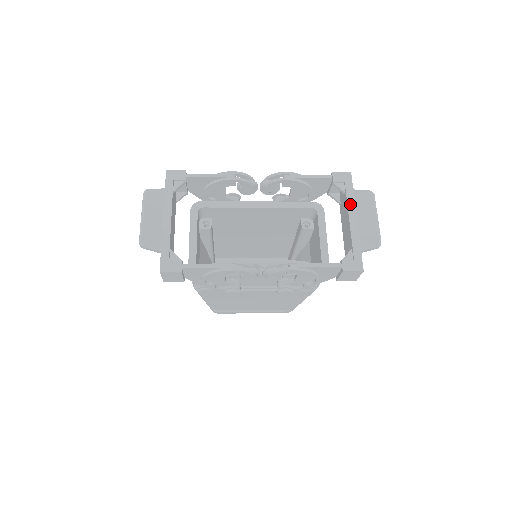
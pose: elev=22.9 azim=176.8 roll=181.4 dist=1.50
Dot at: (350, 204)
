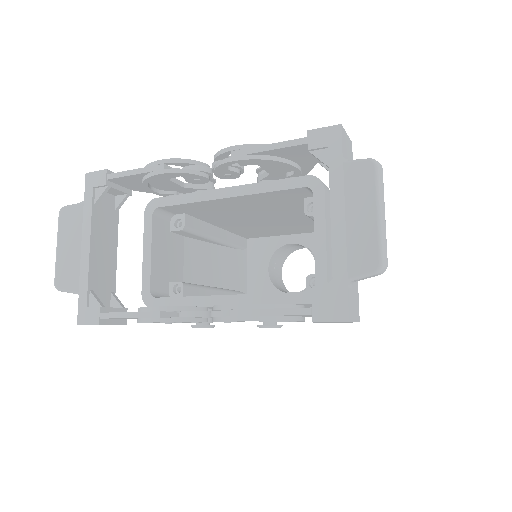
Dot at: (334, 190)
